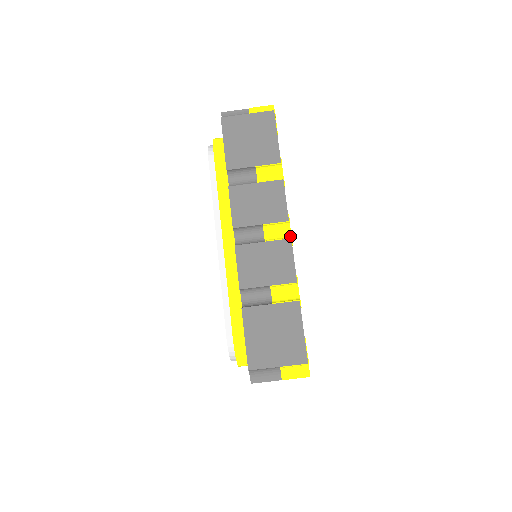
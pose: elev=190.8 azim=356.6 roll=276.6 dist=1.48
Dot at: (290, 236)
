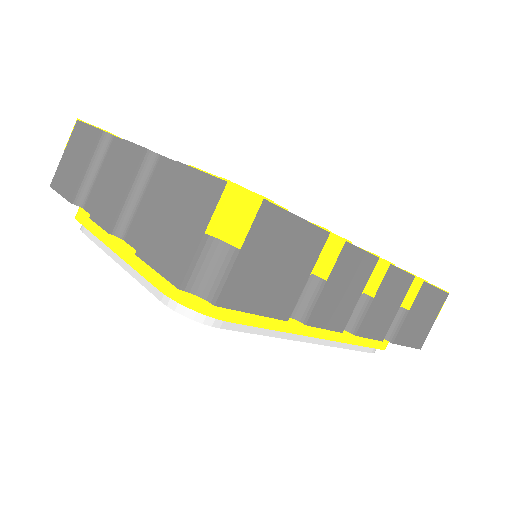
Dot at: (381, 261)
